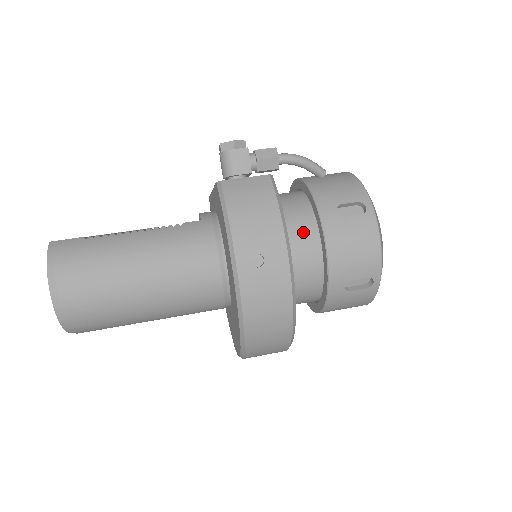
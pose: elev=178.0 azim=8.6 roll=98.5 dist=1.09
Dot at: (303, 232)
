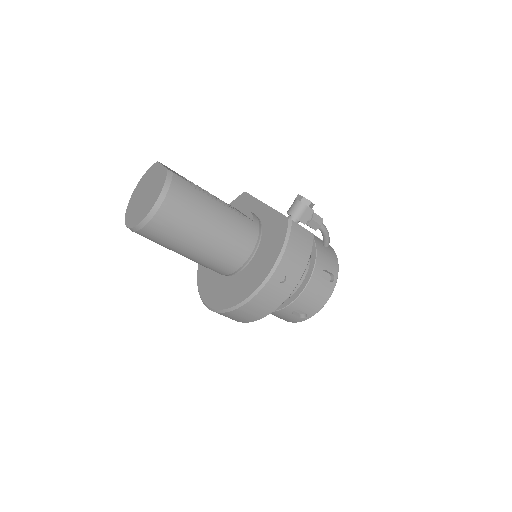
Dot at: occluded
